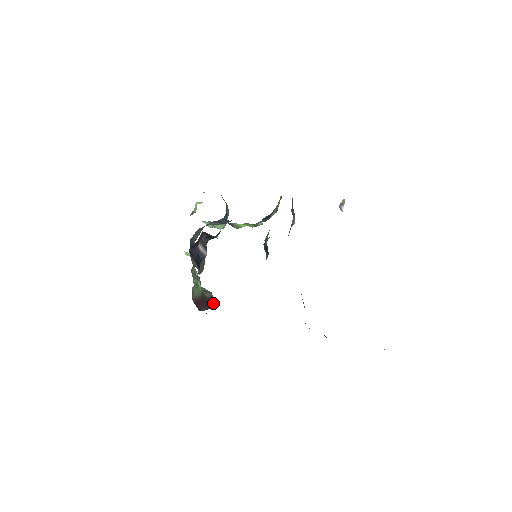
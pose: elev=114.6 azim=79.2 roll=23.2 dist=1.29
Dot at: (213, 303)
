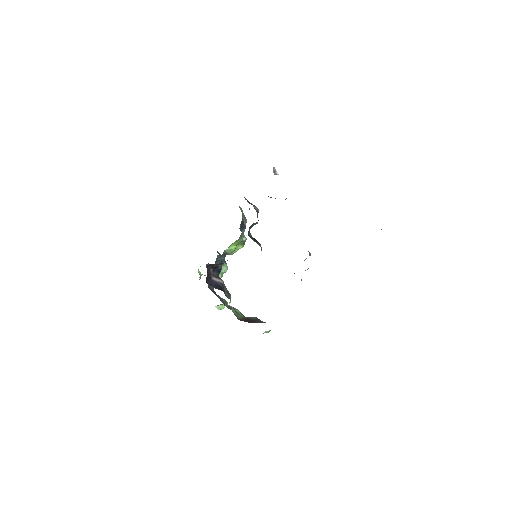
Dot at: (261, 321)
